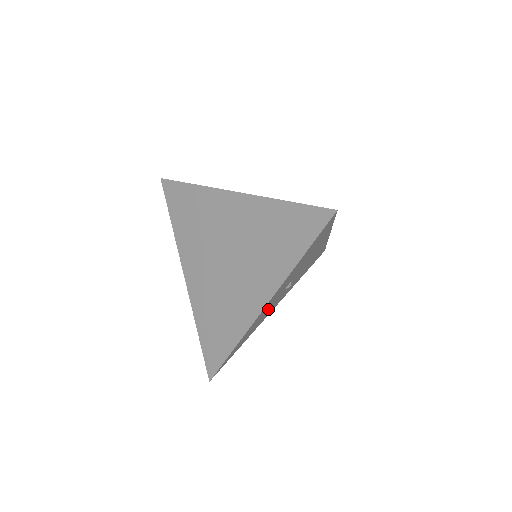
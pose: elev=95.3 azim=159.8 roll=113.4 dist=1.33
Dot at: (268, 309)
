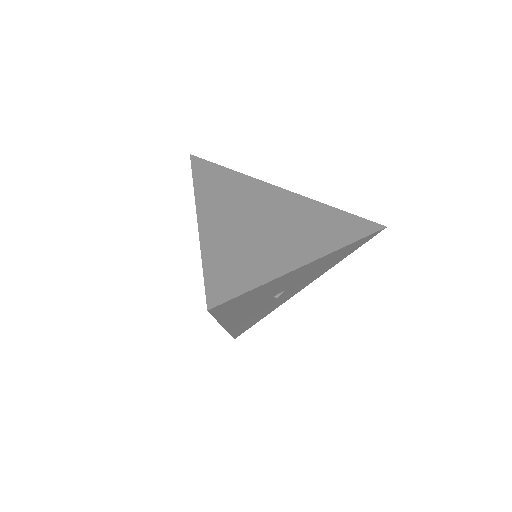
Dot at: (263, 309)
